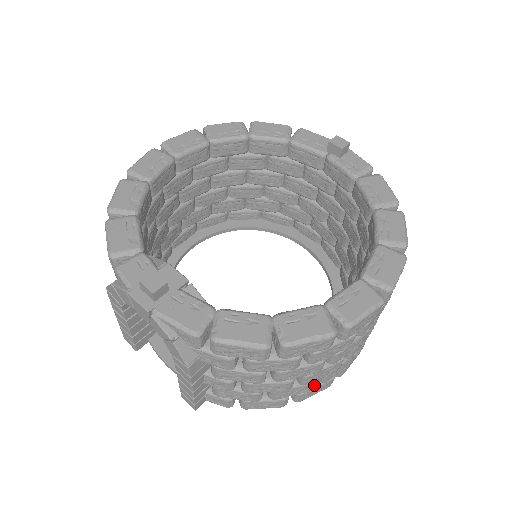
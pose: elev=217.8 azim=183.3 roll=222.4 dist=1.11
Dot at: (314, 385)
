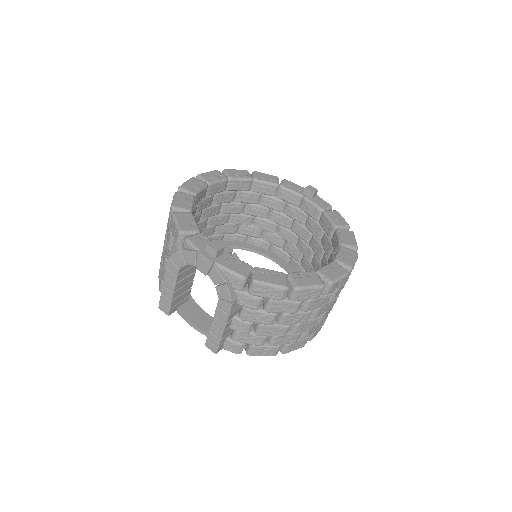
Dot at: (298, 337)
